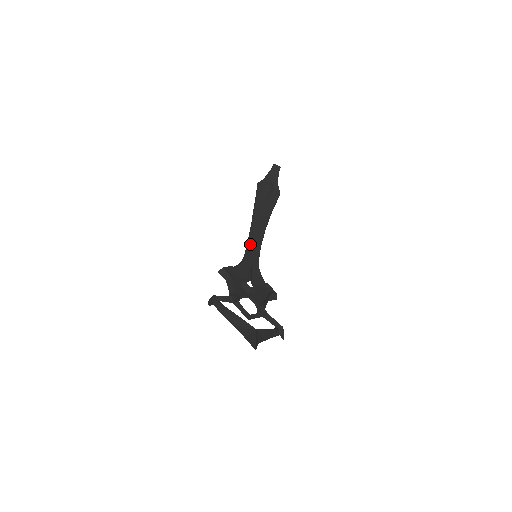
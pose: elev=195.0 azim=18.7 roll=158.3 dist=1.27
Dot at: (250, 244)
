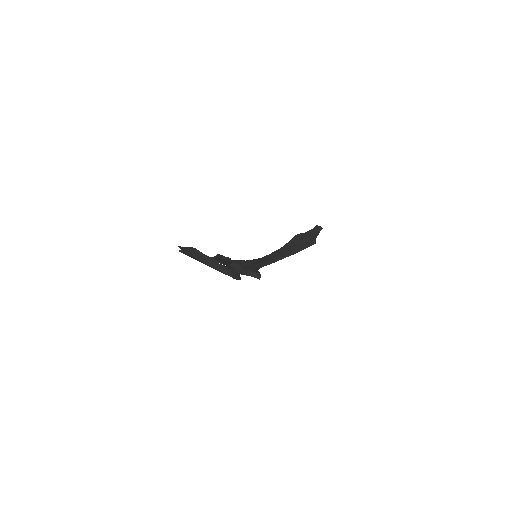
Dot at: (262, 258)
